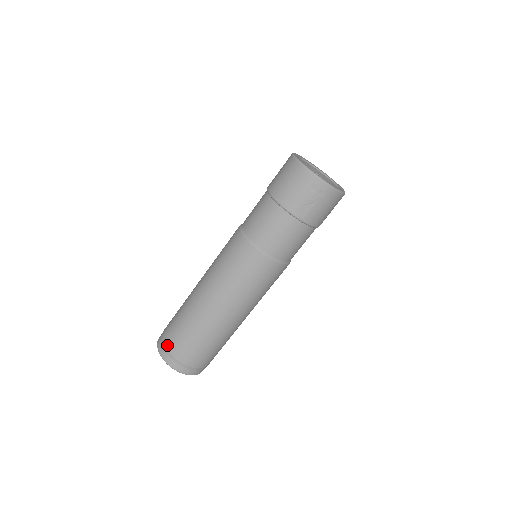
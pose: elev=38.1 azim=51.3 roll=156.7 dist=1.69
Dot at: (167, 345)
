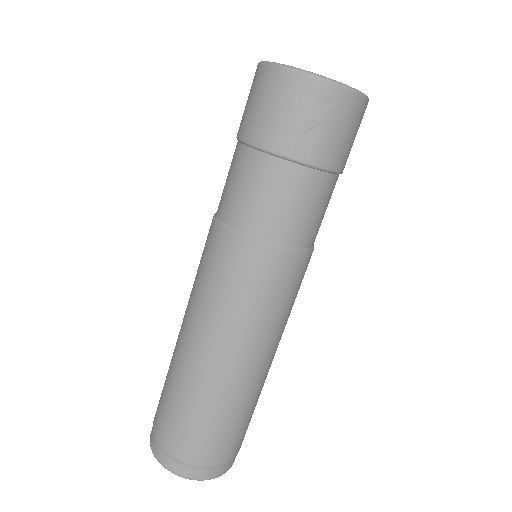
Dot at: (161, 441)
